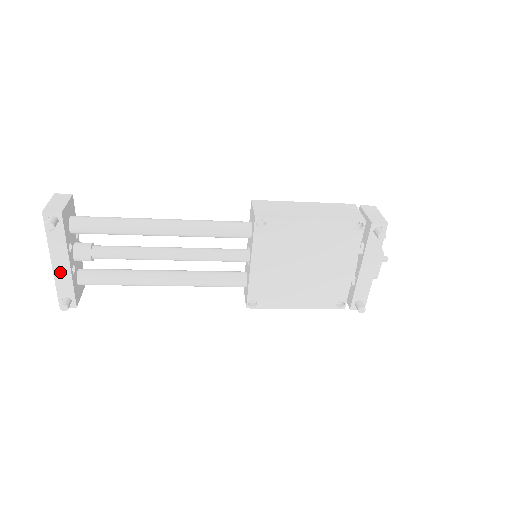
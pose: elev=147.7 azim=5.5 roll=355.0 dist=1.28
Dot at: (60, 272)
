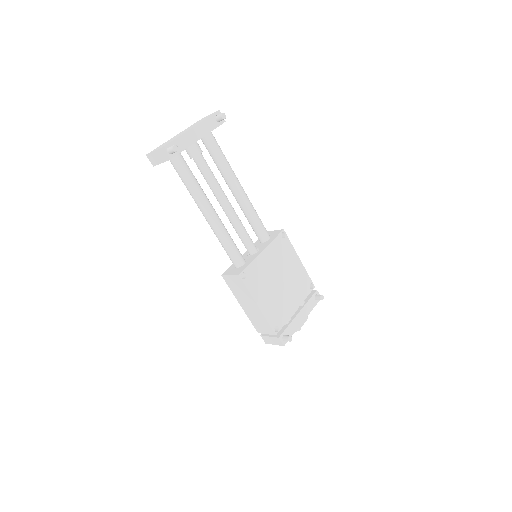
Dot at: (189, 136)
